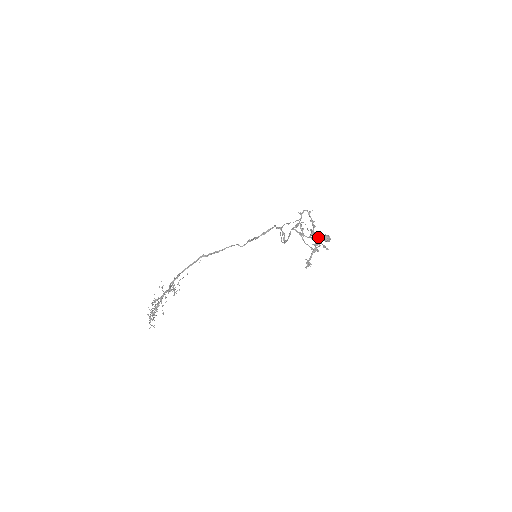
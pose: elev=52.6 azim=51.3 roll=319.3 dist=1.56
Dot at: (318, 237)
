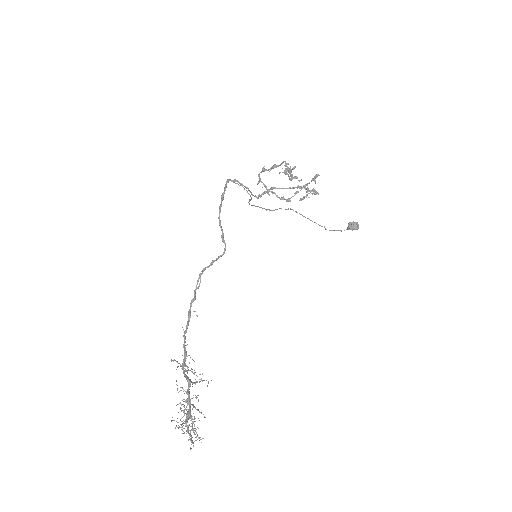
Dot at: (341, 230)
